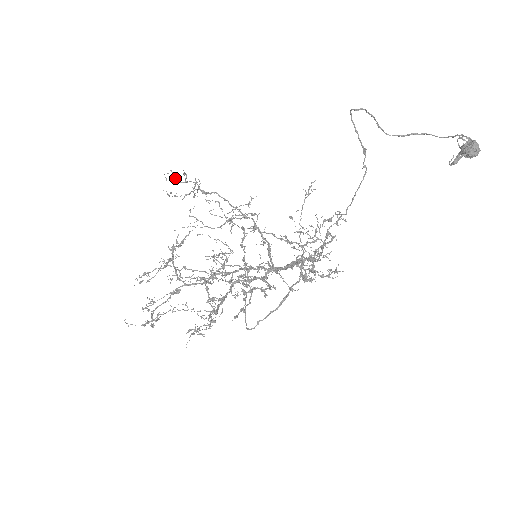
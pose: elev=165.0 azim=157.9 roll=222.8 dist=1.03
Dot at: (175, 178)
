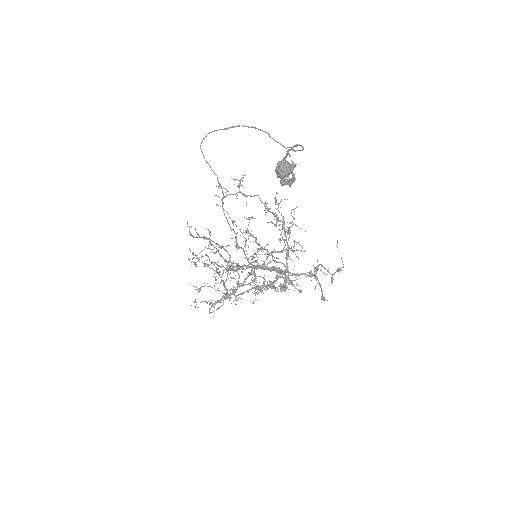
Dot at: (240, 182)
